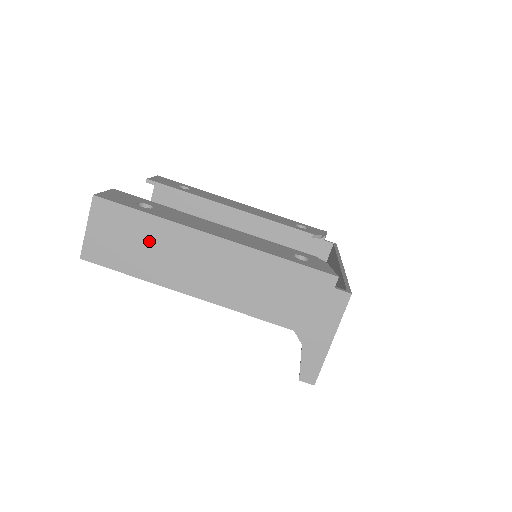
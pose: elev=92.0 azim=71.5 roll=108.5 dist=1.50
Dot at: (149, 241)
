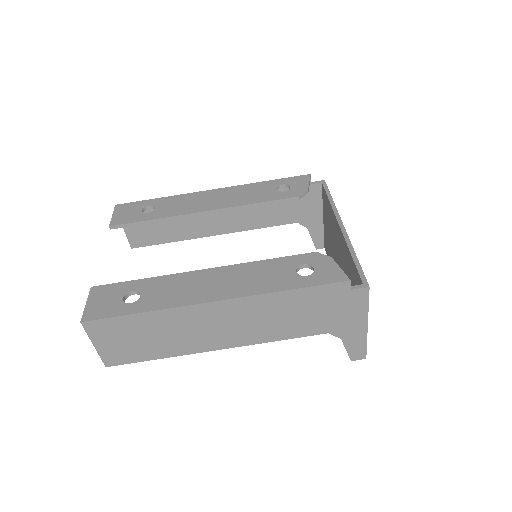
Dot at: (157, 331)
